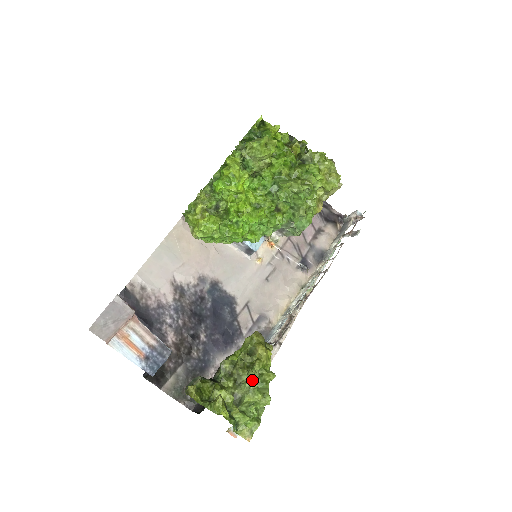
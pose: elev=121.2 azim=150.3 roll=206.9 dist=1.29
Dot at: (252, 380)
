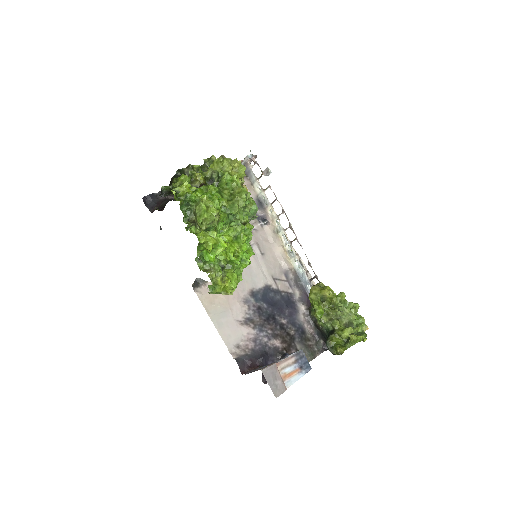
Dot at: (344, 310)
